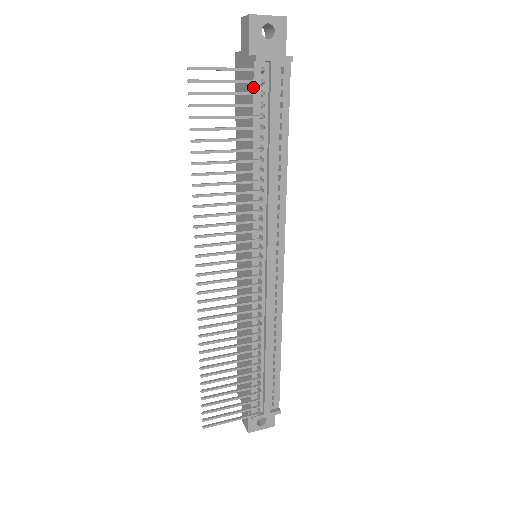
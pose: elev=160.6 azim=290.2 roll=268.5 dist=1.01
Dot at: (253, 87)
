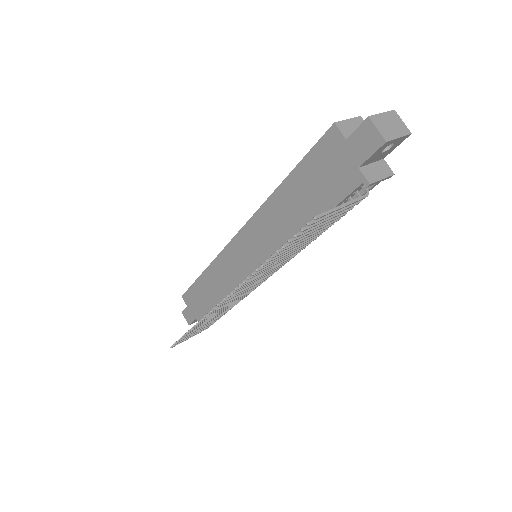
Dot at: (347, 196)
